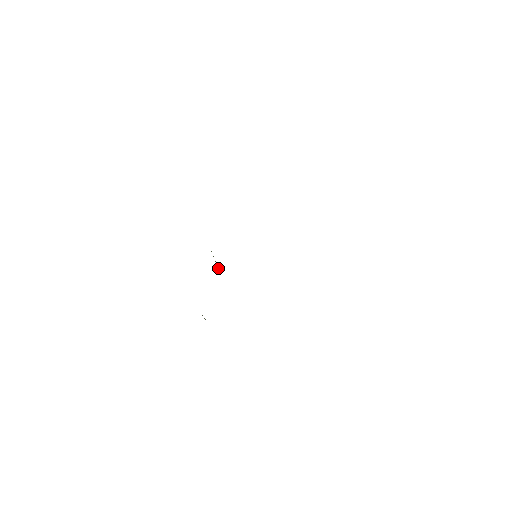
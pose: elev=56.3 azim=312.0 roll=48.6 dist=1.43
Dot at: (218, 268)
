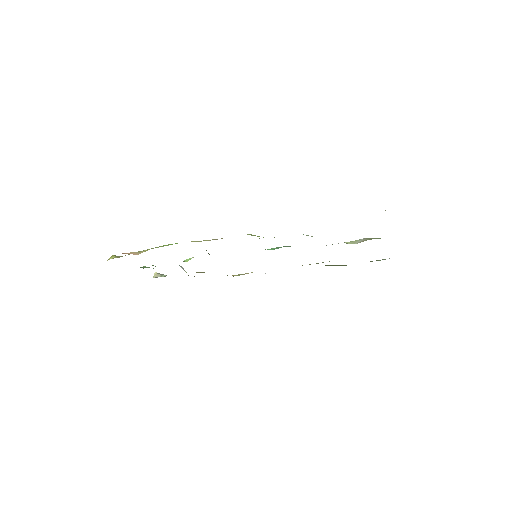
Dot at: occluded
